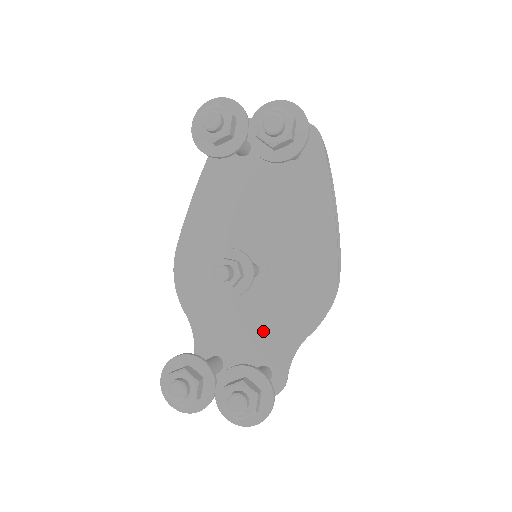
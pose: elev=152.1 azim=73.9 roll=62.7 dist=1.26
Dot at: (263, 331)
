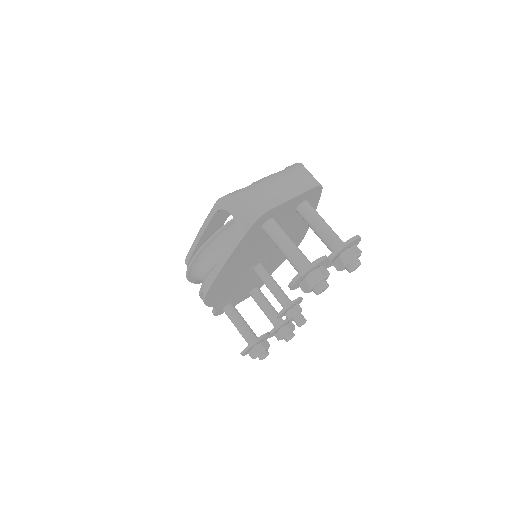
Dot at: (257, 280)
